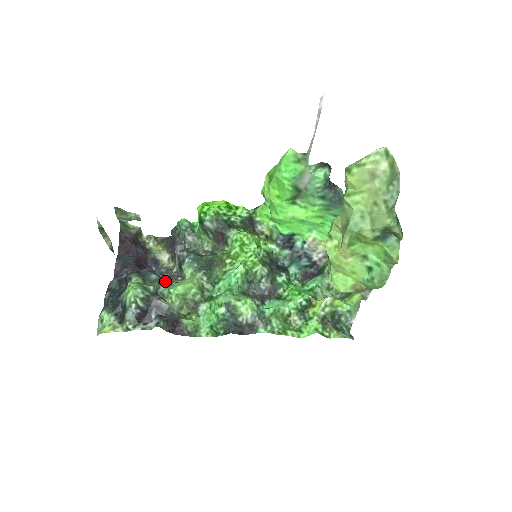
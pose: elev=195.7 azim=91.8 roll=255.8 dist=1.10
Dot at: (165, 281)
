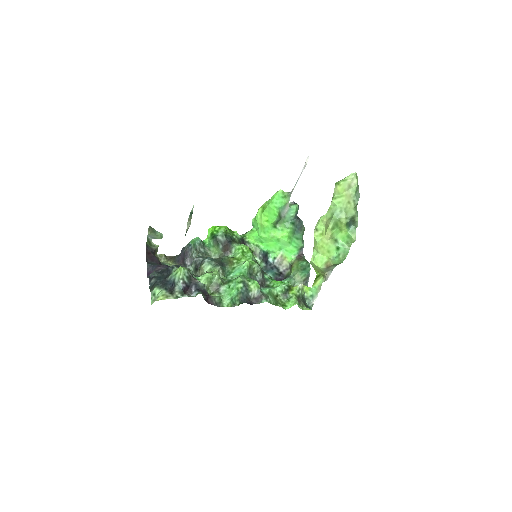
Dot at: occluded
